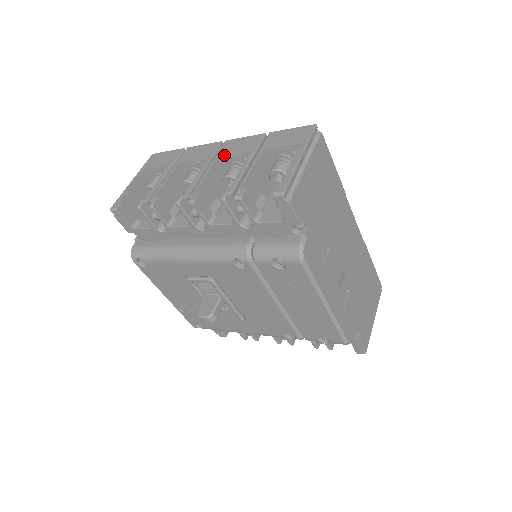
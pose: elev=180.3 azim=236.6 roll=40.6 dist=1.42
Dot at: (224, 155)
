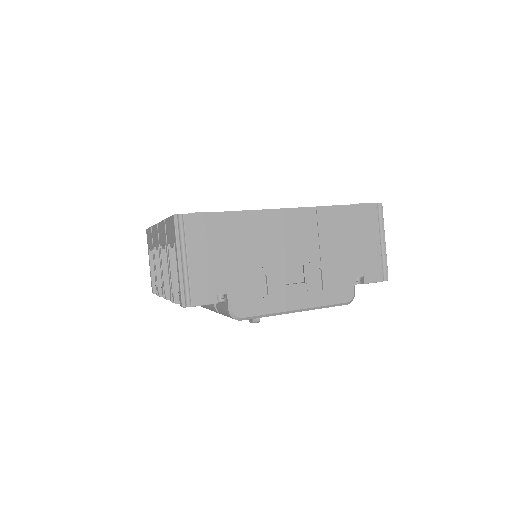
Dot at: (161, 245)
